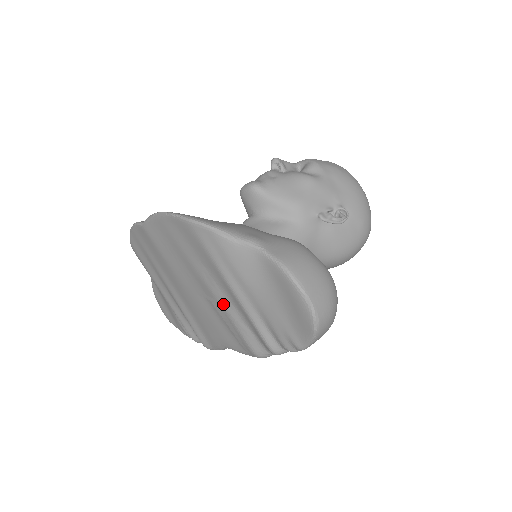
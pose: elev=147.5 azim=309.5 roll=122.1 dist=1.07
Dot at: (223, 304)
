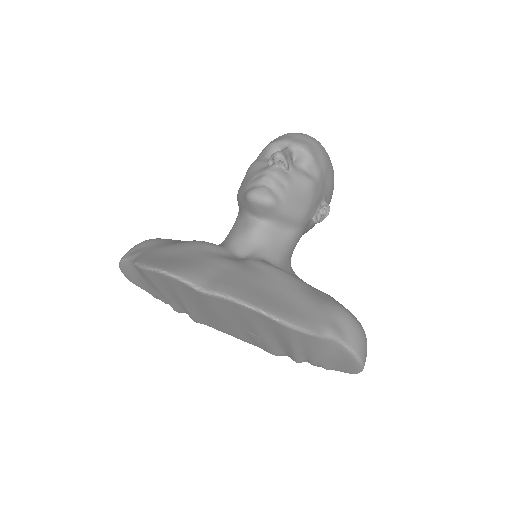
Dot at: (268, 342)
